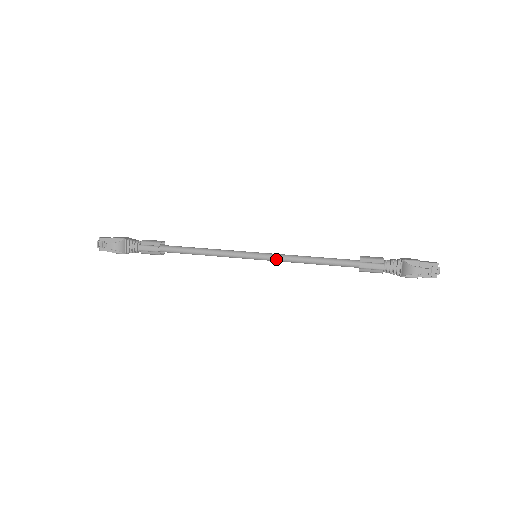
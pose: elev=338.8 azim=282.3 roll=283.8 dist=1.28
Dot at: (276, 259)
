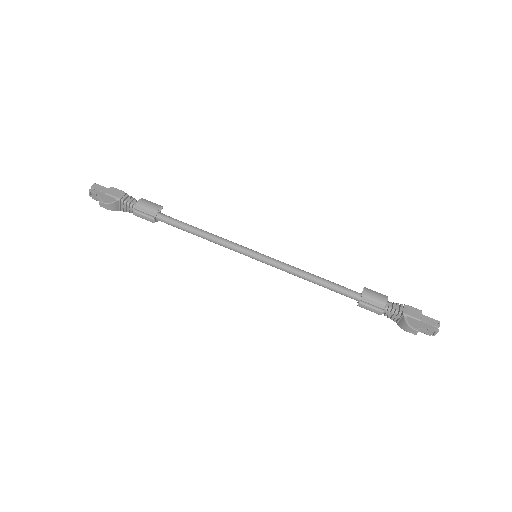
Dot at: (276, 267)
